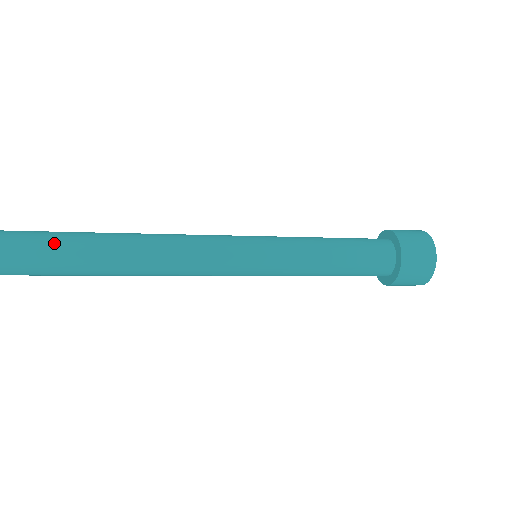
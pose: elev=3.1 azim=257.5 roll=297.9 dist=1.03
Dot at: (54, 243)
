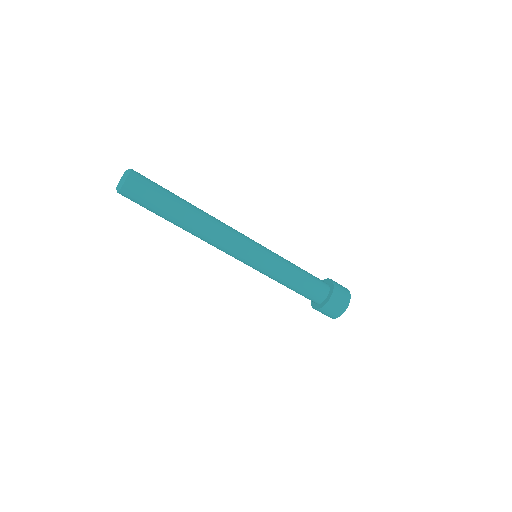
Dot at: (161, 192)
